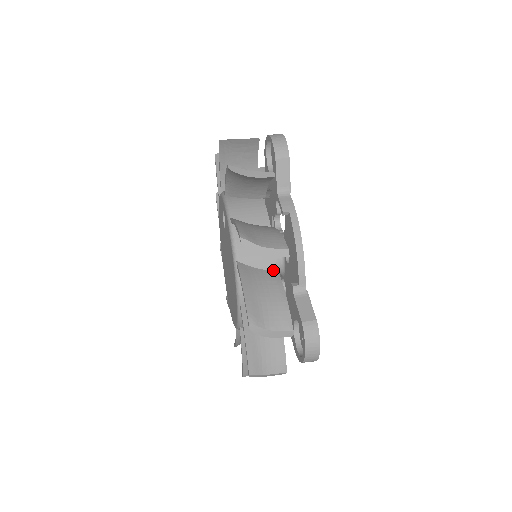
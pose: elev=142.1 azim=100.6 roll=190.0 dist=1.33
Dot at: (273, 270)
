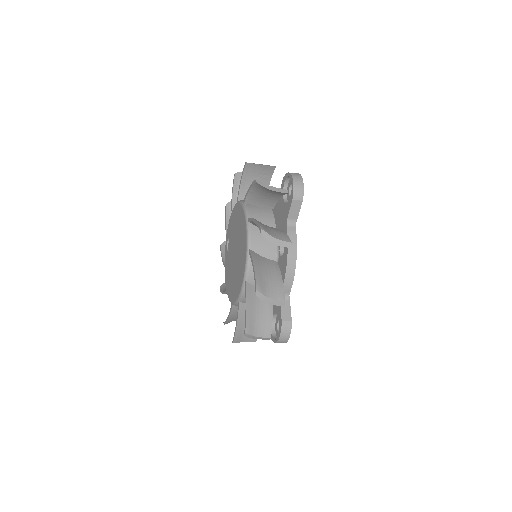
Dot at: occluded
